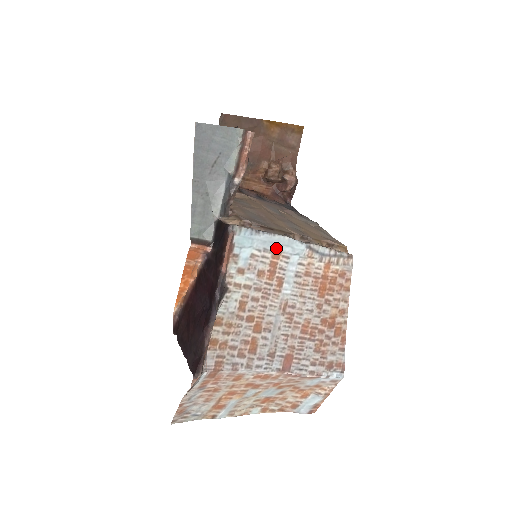
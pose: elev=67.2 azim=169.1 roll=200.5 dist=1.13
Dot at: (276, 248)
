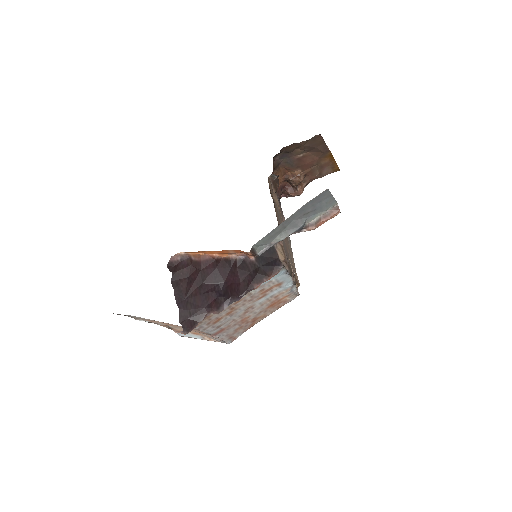
Dot at: (282, 282)
